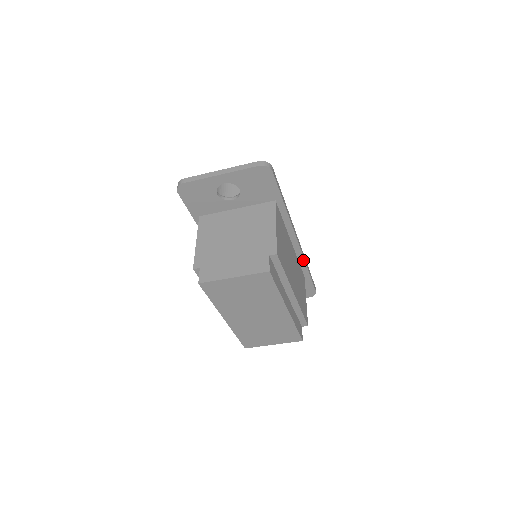
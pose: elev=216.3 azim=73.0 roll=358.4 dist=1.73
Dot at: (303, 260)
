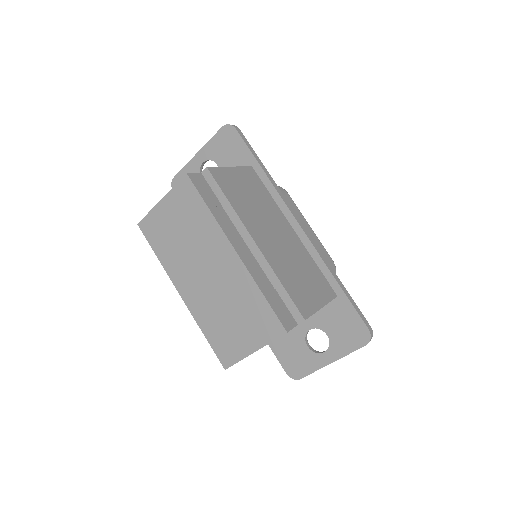
Dot at: (321, 260)
